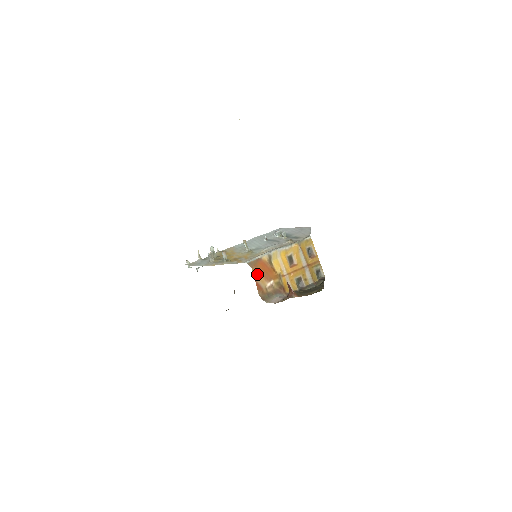
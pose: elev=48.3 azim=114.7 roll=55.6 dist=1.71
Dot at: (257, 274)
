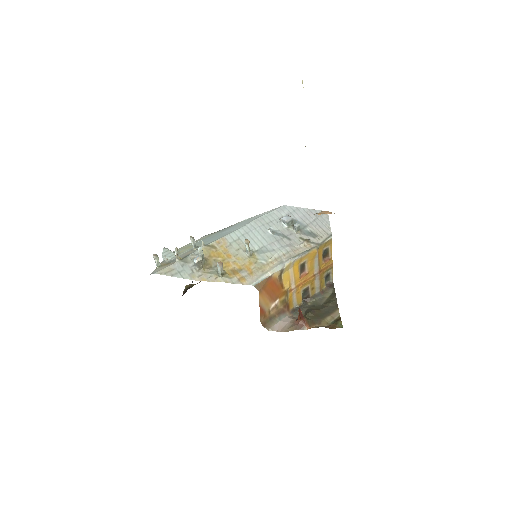
Dot at: (263, 297)
